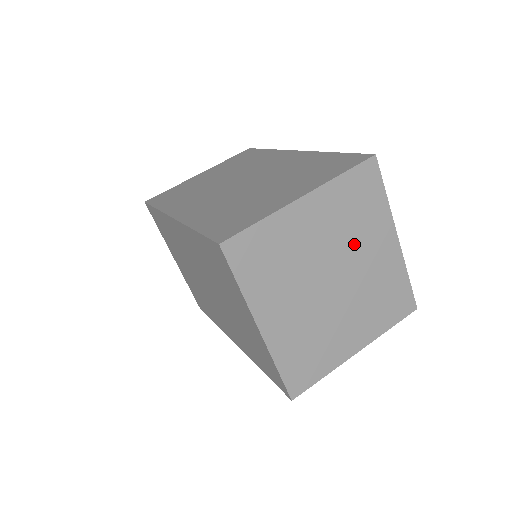
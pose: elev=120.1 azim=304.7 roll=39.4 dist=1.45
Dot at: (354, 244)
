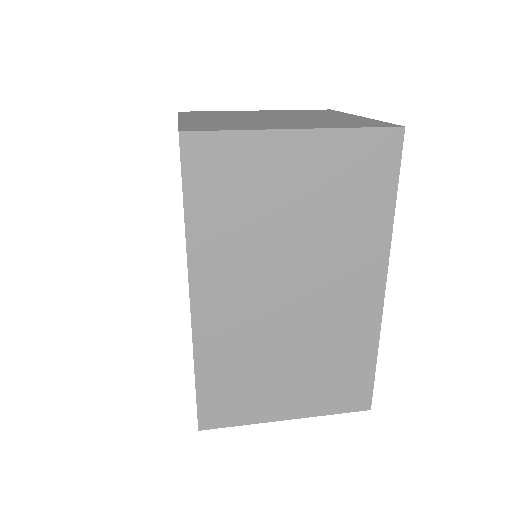
Dot at: occluded
